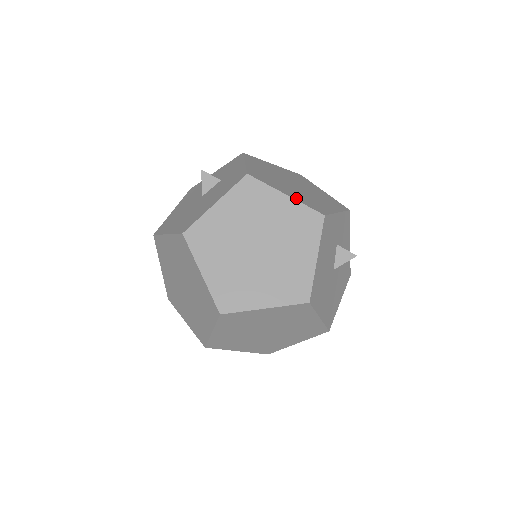
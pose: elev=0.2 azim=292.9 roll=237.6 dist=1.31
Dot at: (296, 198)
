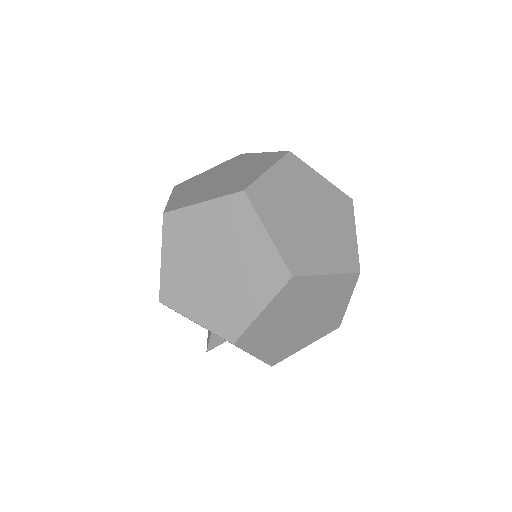
Dot at: occluded
